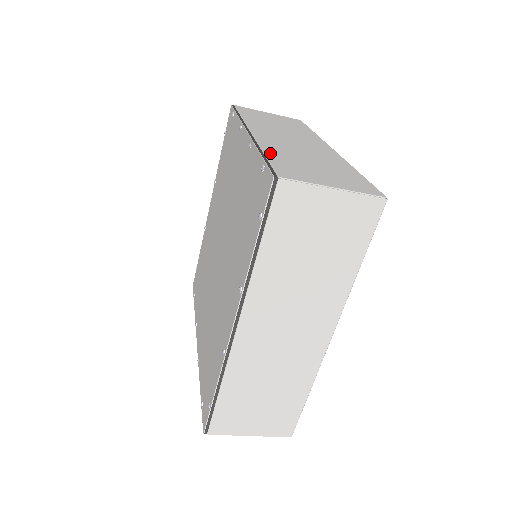
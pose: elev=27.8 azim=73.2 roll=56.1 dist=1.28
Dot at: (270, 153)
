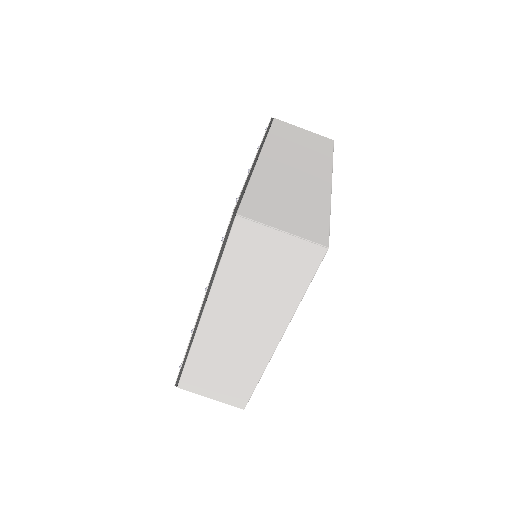
Dot at: occluded
